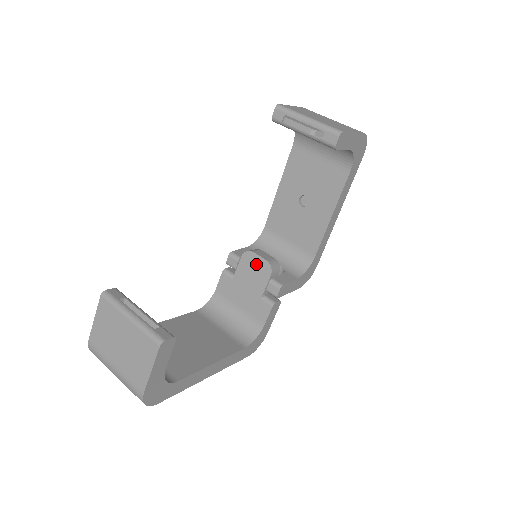
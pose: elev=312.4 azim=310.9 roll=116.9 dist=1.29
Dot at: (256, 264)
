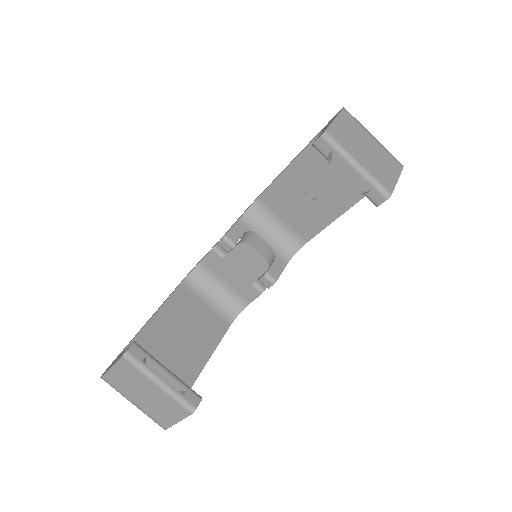
Dot at: (252, 257)
